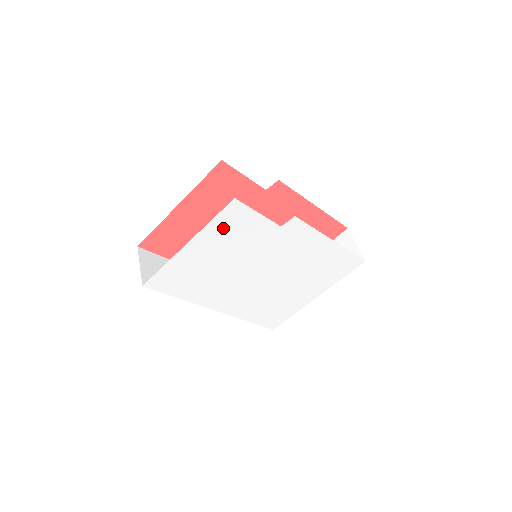
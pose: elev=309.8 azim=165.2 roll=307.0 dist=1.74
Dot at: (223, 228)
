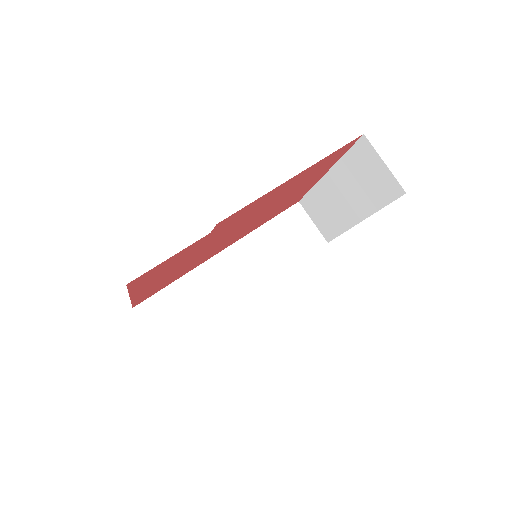
Dot at: occluded
